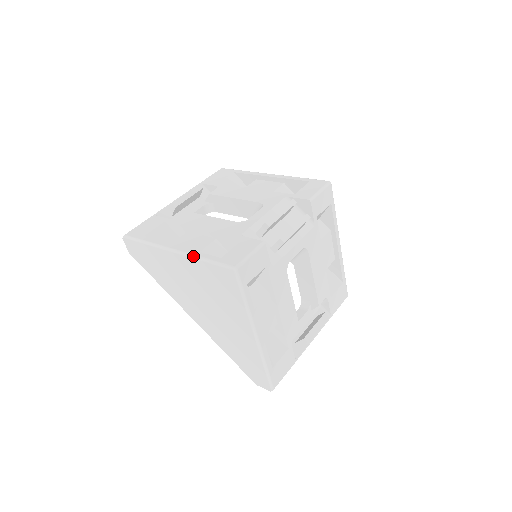
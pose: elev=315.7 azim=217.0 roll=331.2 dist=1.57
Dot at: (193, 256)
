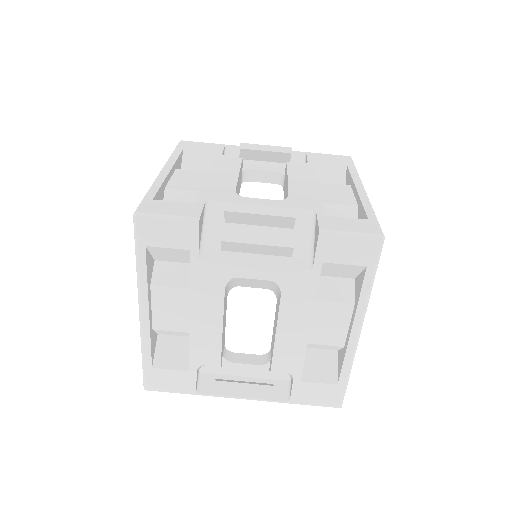
Dot at: (153, 183)
